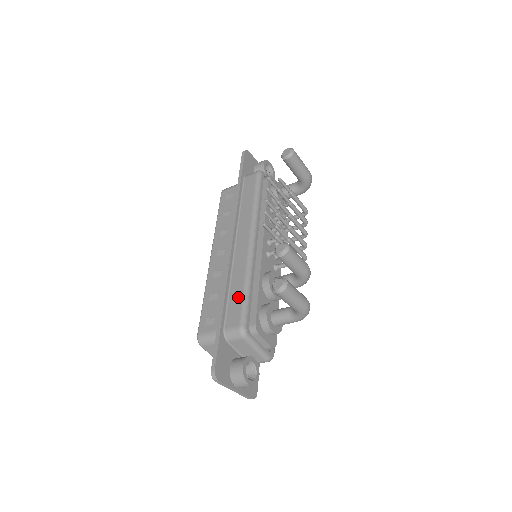
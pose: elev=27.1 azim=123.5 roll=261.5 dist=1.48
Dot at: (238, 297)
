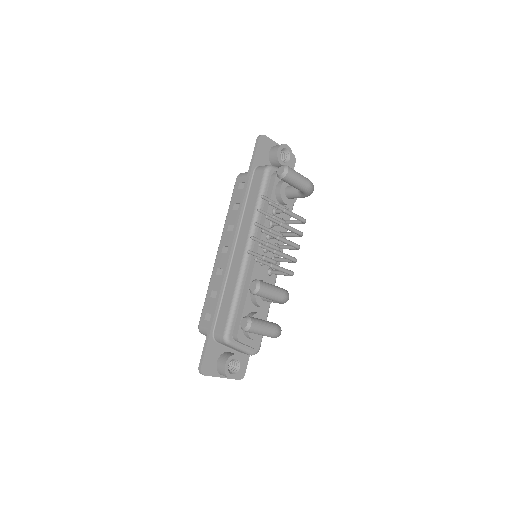
Dot at: (227, 306)
